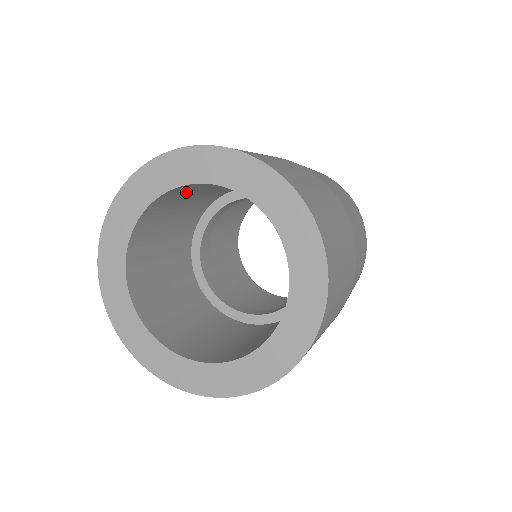
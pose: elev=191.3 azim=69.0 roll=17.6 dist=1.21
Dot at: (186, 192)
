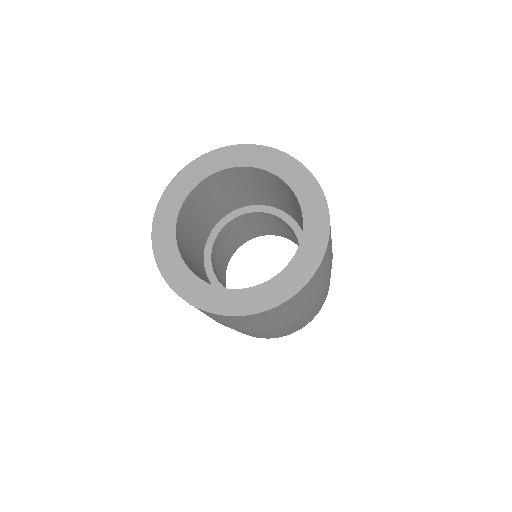
Dot at: (224, 183)
